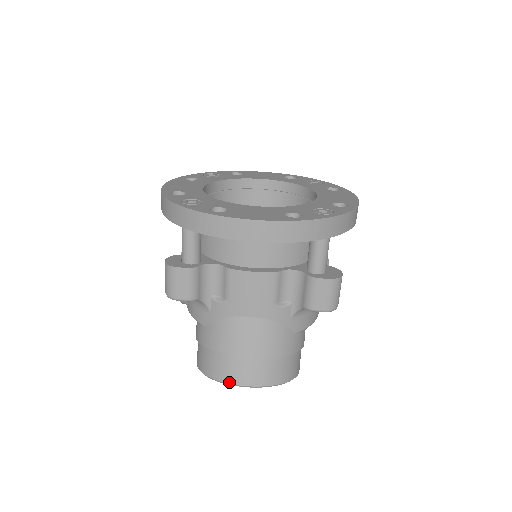
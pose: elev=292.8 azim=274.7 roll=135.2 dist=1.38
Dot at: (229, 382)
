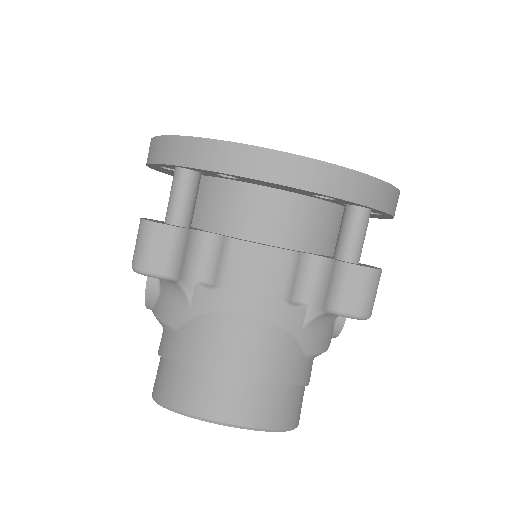
Dot at: (202, 415)
